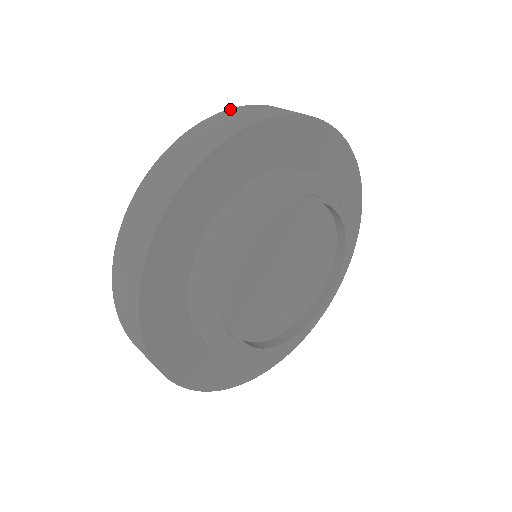
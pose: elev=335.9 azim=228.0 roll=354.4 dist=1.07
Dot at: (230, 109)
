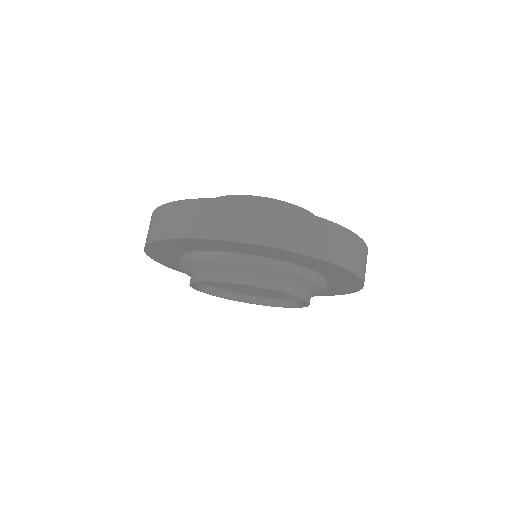
Dot at: (215, 200)
